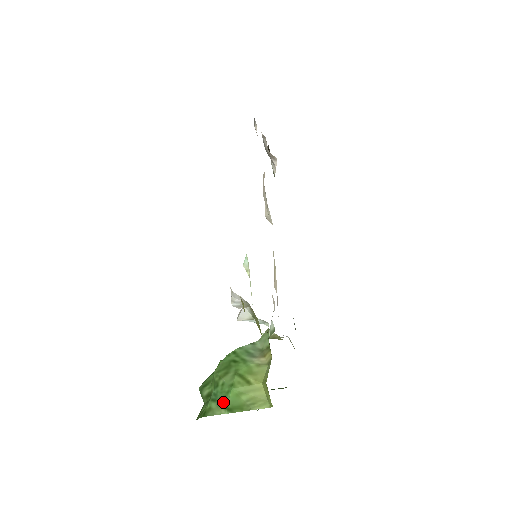
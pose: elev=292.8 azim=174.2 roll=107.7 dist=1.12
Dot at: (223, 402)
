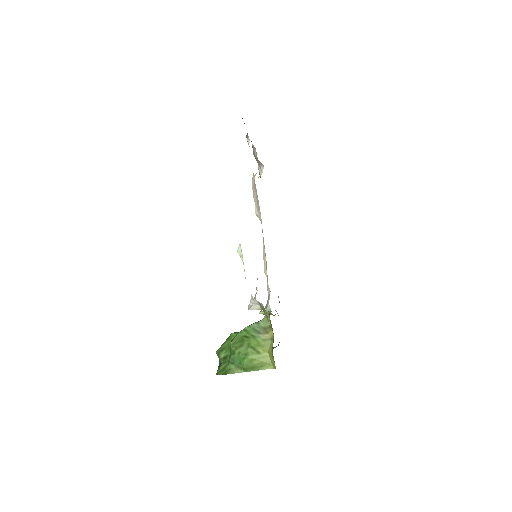
Dot at: (239, 365)
